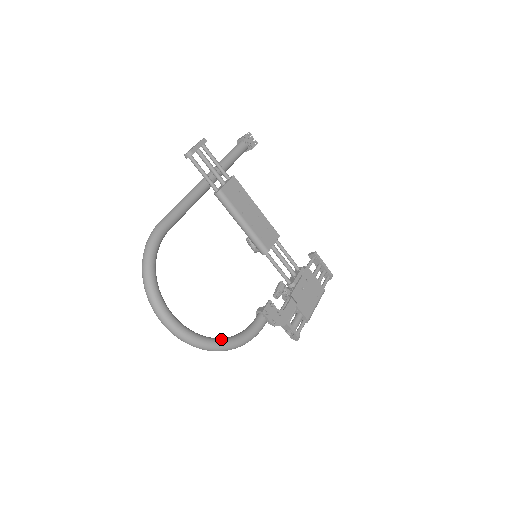
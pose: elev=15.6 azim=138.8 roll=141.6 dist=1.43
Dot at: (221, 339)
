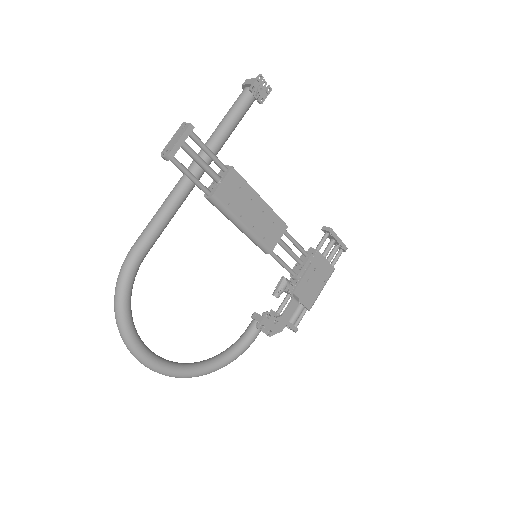
Dot at: (209, 364)
